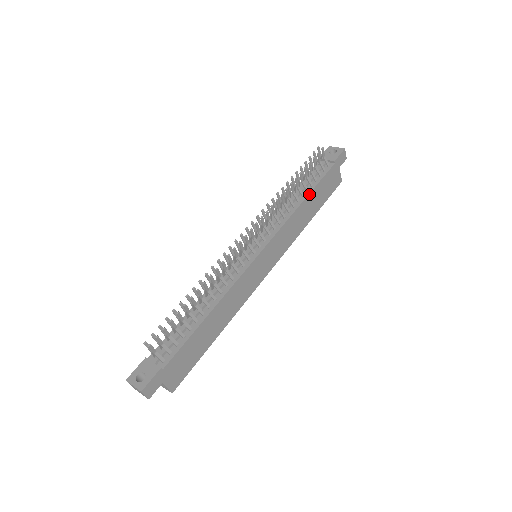
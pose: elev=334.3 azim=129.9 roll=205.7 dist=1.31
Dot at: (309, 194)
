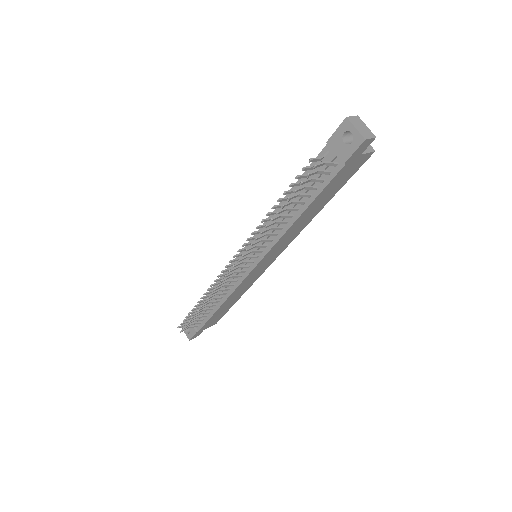
Dot at: (305, 210)
